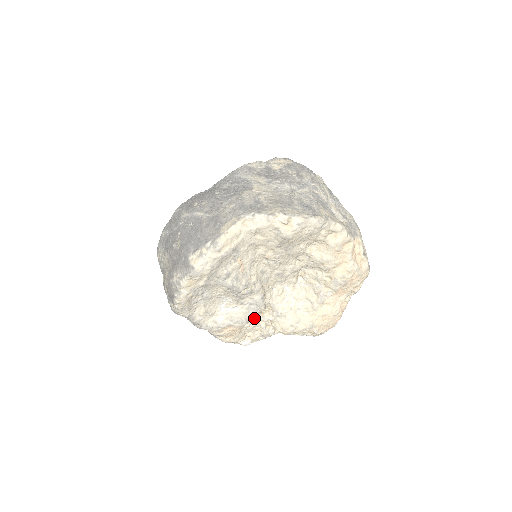
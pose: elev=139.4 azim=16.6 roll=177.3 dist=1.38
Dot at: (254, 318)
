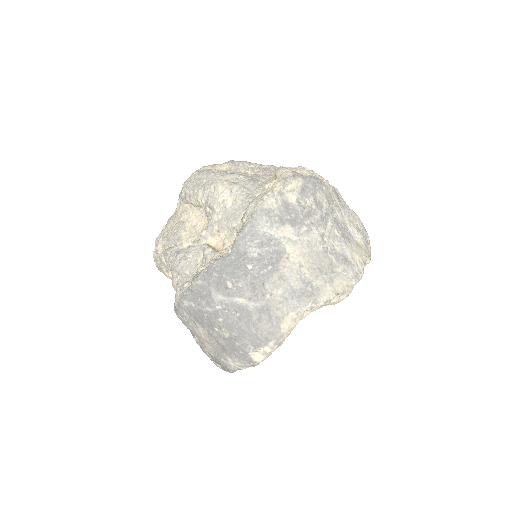
Dot at: occluded
